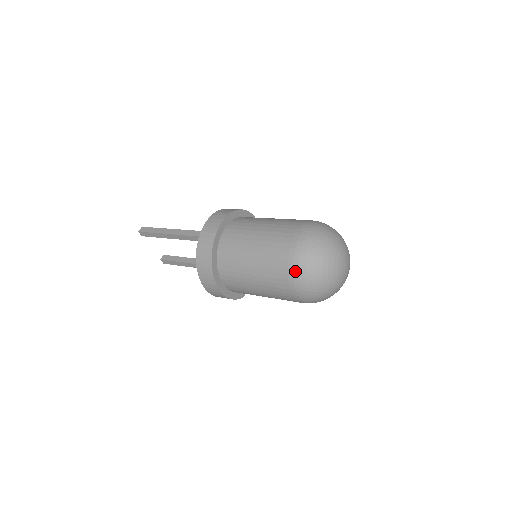
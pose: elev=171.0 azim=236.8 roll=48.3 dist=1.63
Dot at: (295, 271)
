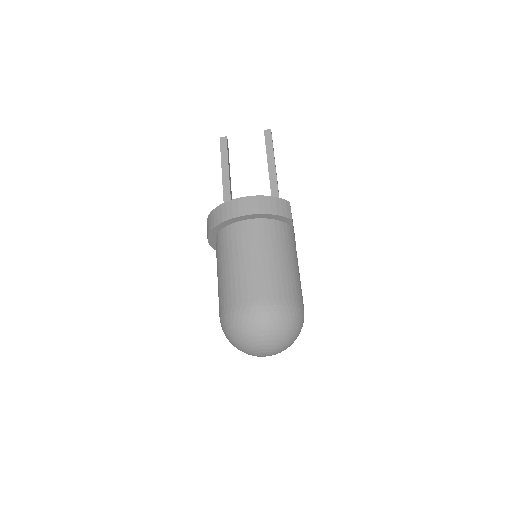
Dot at: occluded
